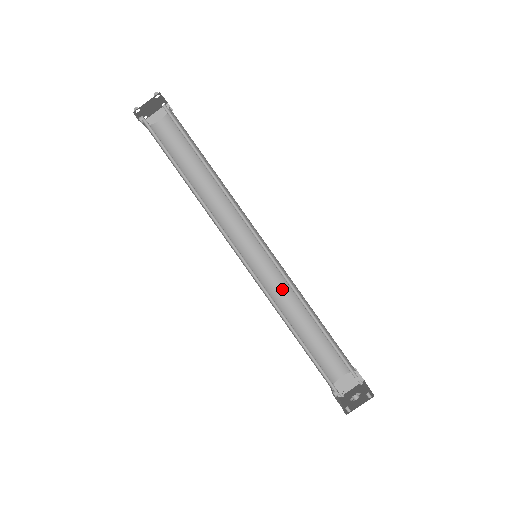
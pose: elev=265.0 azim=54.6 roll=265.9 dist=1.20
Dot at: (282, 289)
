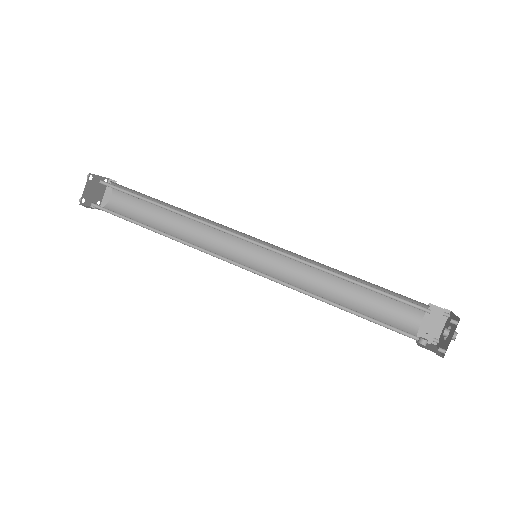
Dot at: (304, 271)
